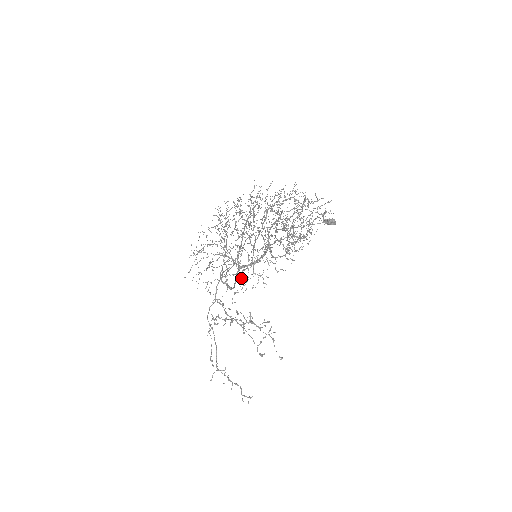
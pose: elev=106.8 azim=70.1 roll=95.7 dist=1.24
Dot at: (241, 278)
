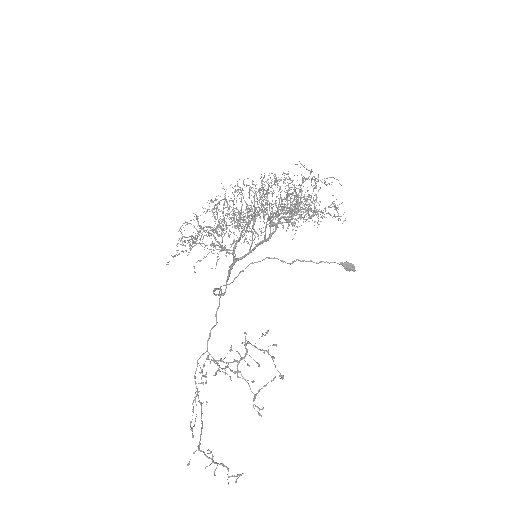
Dot at: occluded
